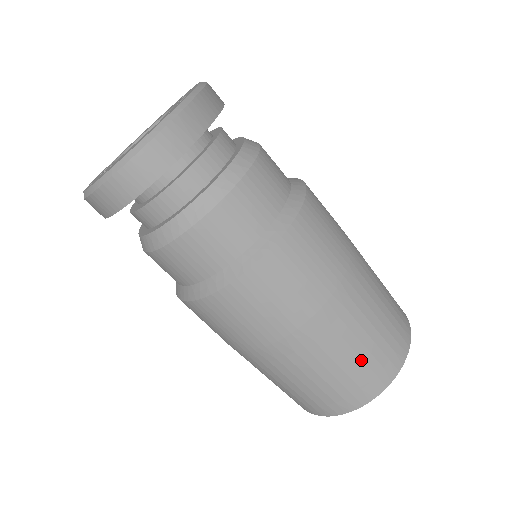
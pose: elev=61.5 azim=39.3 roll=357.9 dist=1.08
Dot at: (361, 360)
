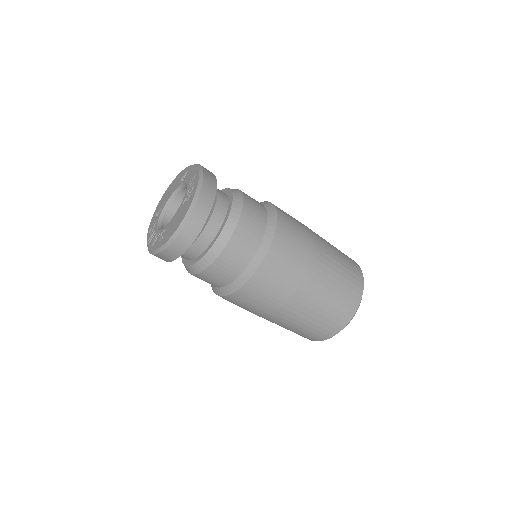
Dot at: (338, 296)
